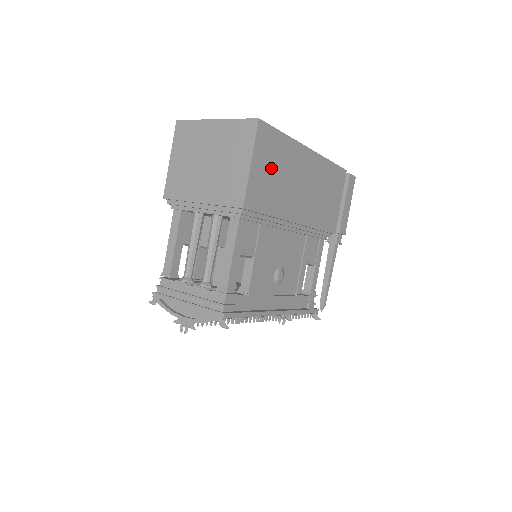
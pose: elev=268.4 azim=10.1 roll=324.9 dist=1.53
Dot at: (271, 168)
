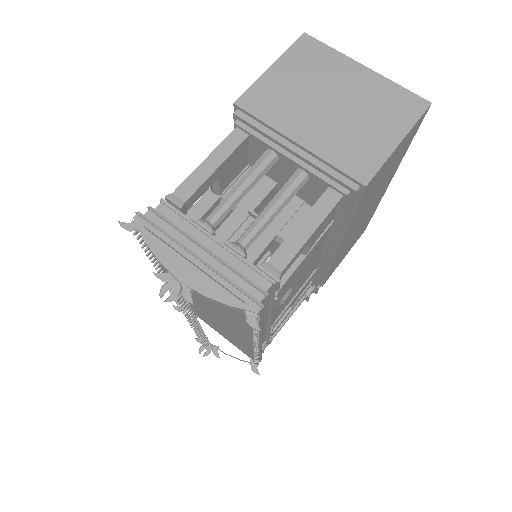
Dot at: (389, 167)
